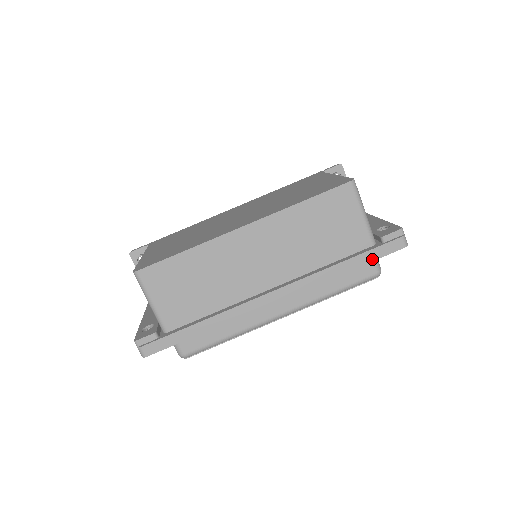
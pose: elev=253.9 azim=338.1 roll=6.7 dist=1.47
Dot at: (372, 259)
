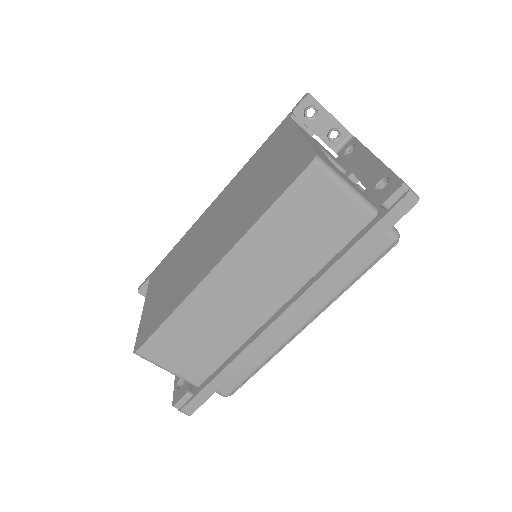
Dot at: (380, 235)
